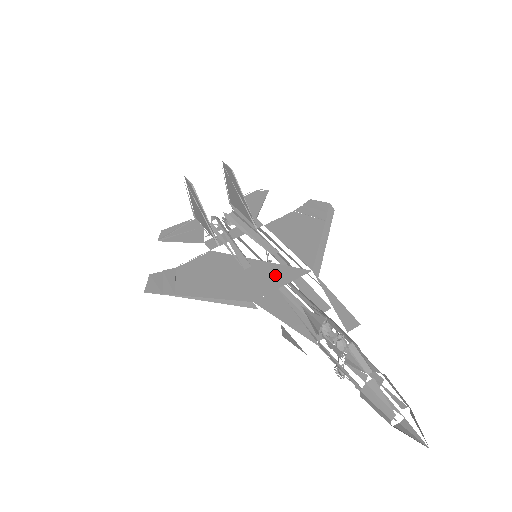
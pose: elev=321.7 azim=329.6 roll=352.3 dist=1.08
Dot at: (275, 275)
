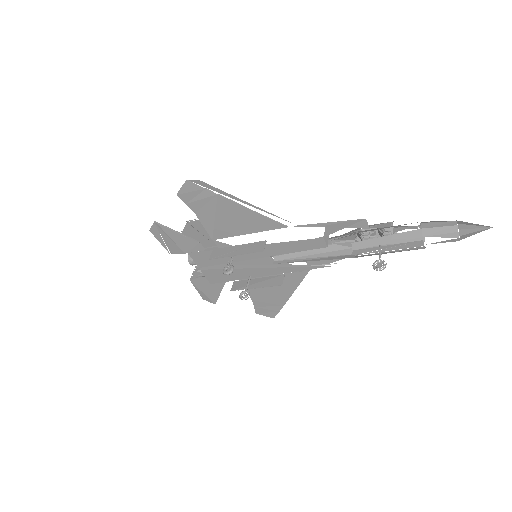
Dot at: occluded
